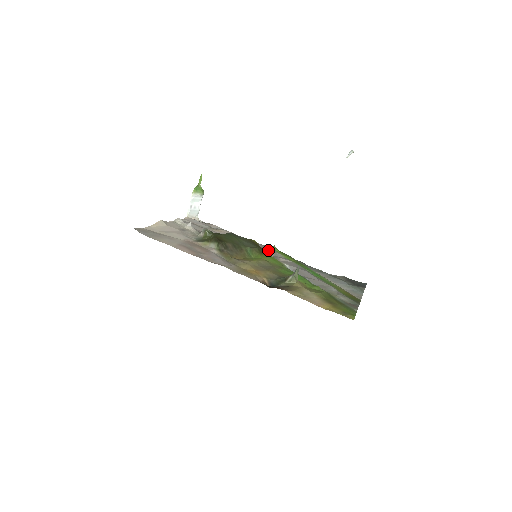
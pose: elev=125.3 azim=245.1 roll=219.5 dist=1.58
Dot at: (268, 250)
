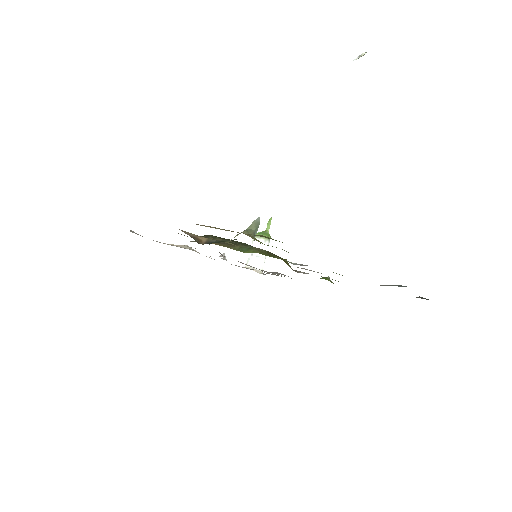
Dot at: (303, 272)
